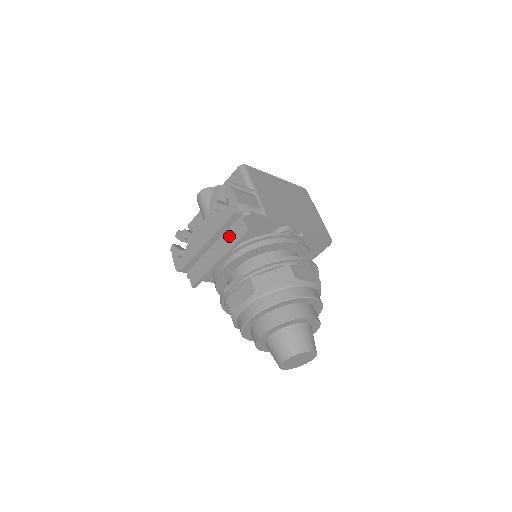
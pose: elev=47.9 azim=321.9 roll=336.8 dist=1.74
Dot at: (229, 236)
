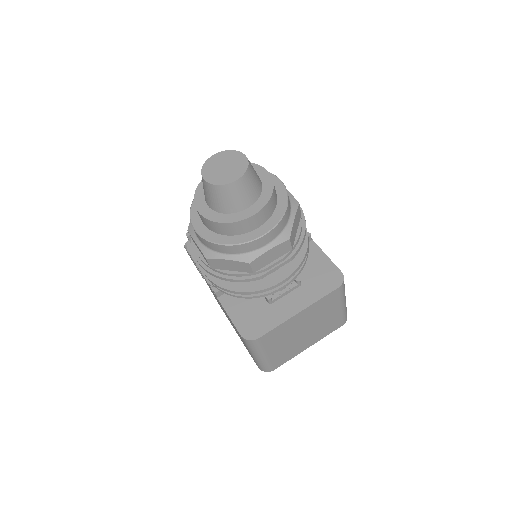
Dot at: occluded
